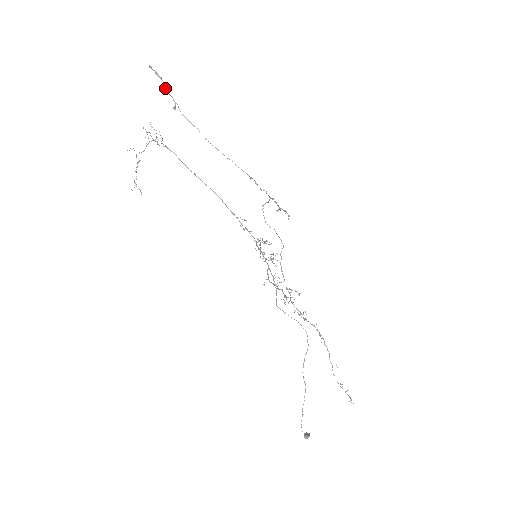
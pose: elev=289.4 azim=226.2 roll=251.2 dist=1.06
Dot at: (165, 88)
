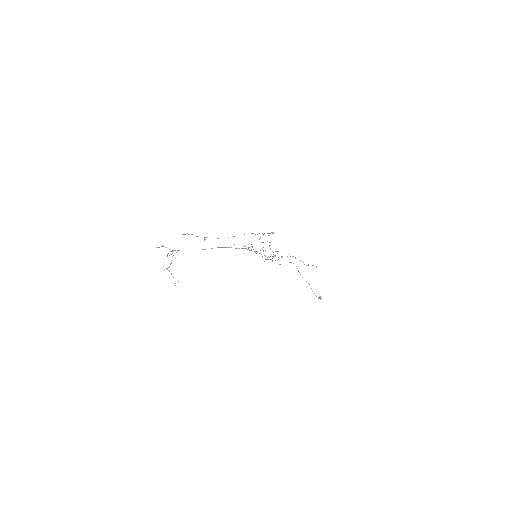
Dot at: (196, 236)
